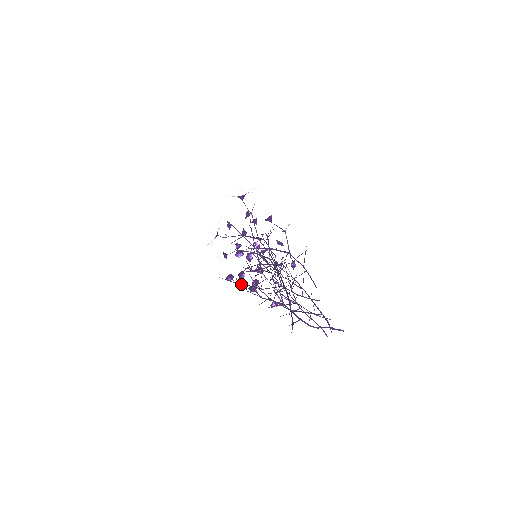
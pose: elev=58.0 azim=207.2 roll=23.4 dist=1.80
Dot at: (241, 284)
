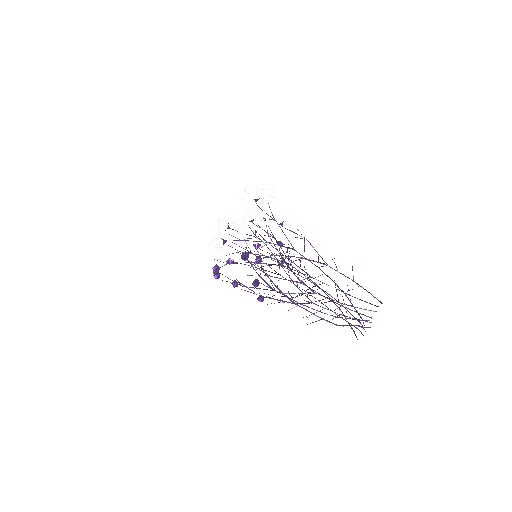
Dot at: (251, 287)
